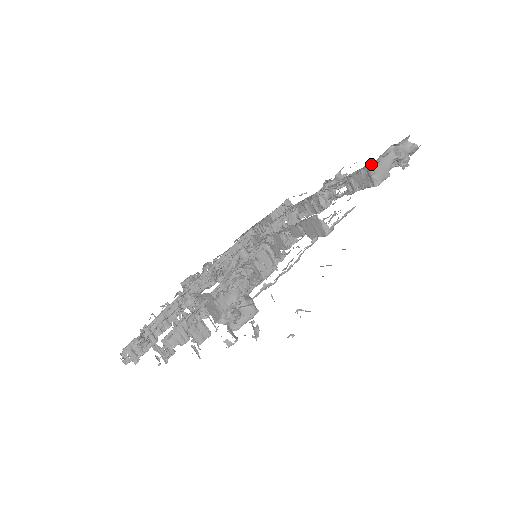
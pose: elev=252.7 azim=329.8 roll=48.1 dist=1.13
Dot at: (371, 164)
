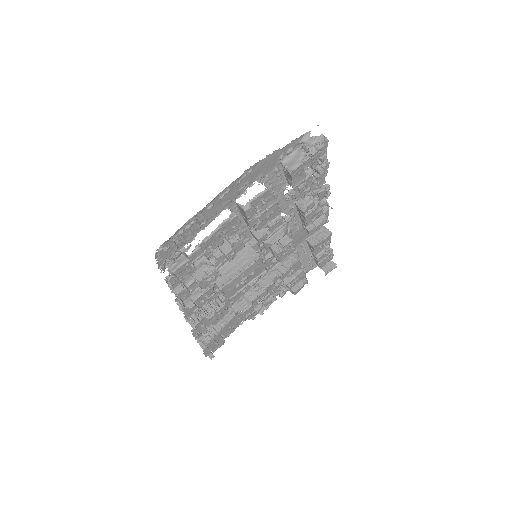
Dot at: (282, 162)
